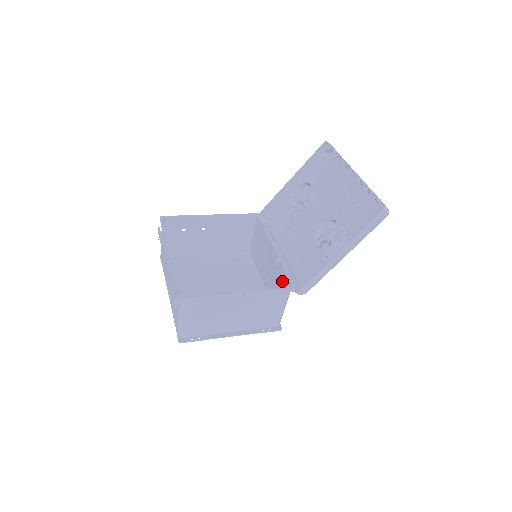
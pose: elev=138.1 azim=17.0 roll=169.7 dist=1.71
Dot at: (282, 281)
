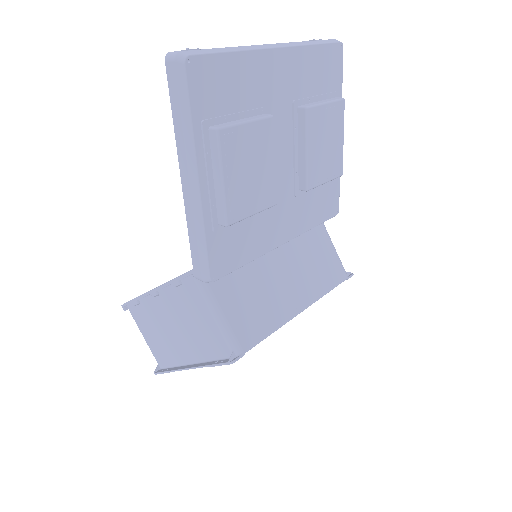
Dot at: (232, 275)
